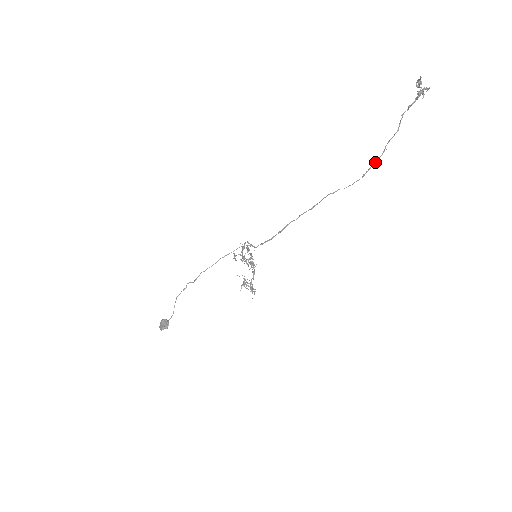
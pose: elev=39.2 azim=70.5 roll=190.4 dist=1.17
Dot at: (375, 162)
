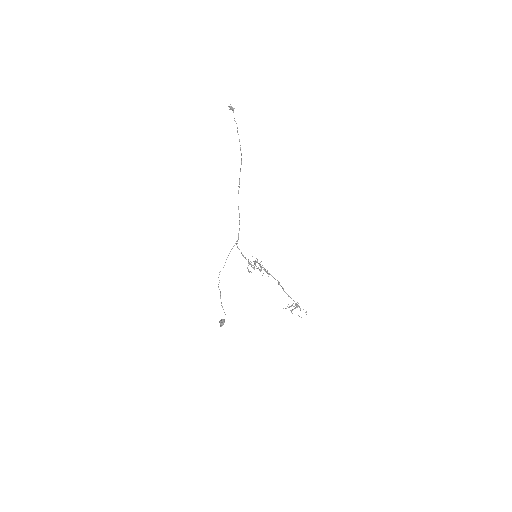
Dot at: (239, 141)
